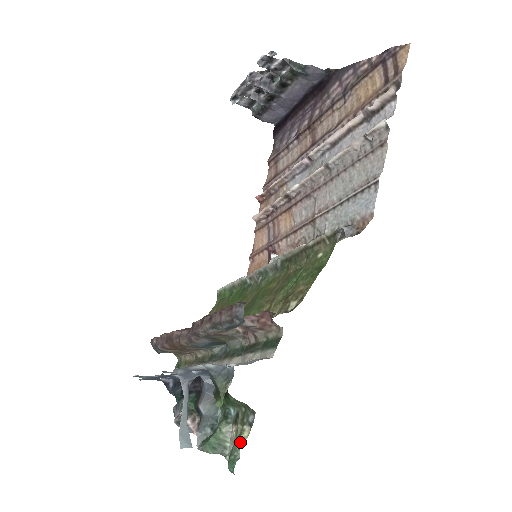
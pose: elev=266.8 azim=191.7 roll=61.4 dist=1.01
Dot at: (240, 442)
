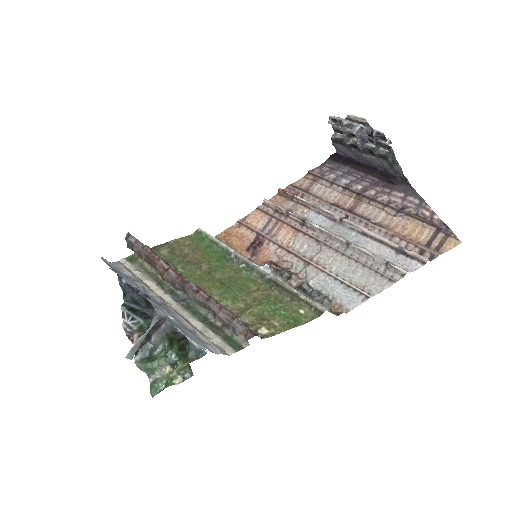
Dot at: (171, 385)
